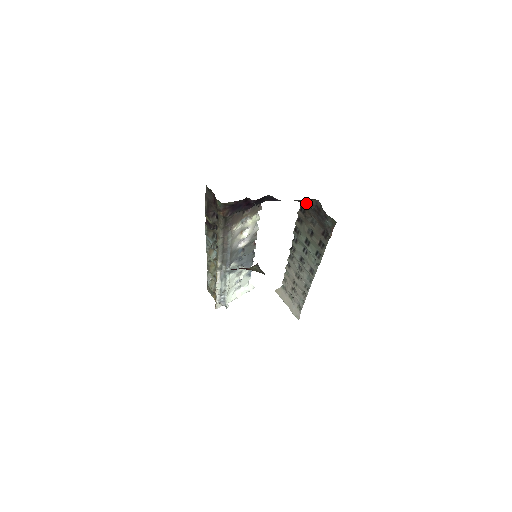
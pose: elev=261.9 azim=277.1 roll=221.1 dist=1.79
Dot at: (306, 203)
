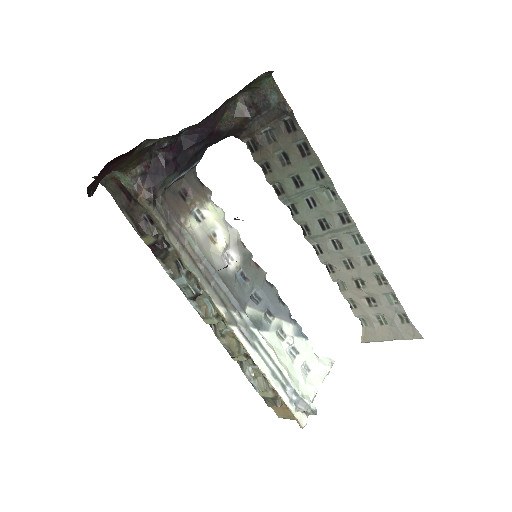
Dot at: (236, 117)
